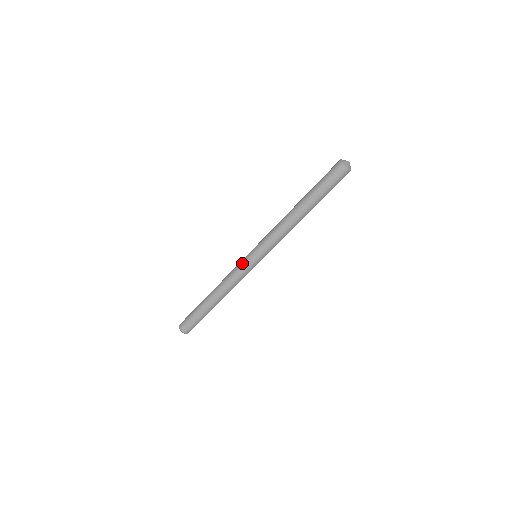
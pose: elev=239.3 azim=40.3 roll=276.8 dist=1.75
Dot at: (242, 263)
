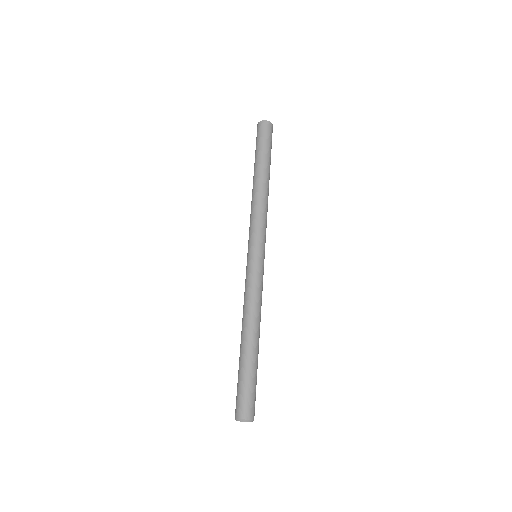
Dot at: (247, 270)
